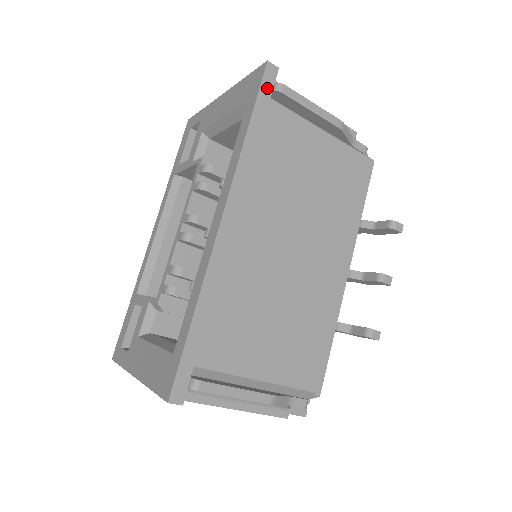
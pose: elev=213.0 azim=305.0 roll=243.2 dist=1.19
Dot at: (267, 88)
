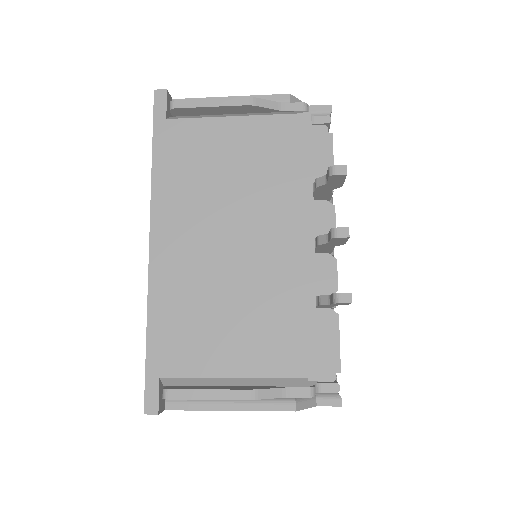
Dot at: (160, 112)
